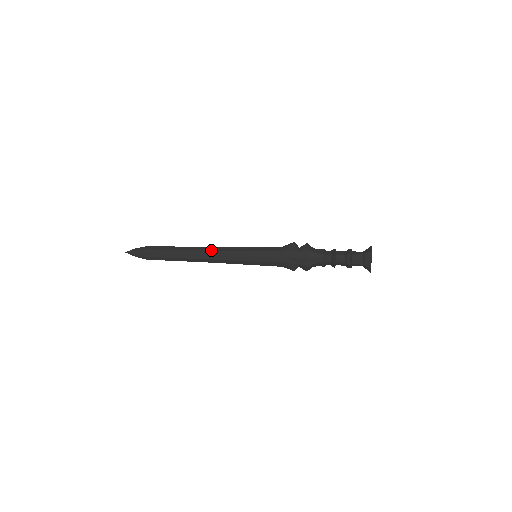
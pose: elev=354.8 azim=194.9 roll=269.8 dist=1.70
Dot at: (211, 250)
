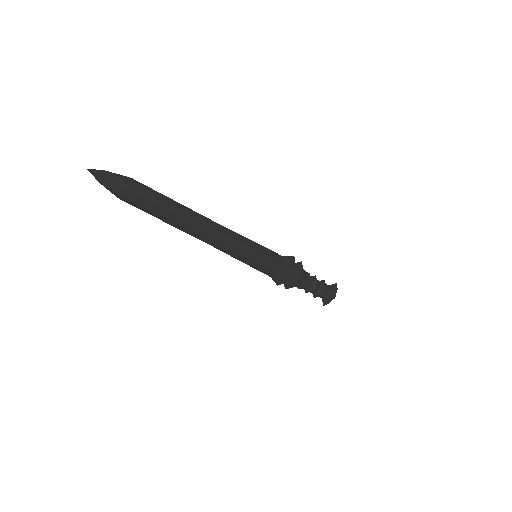
Dot at: (220, 229)
